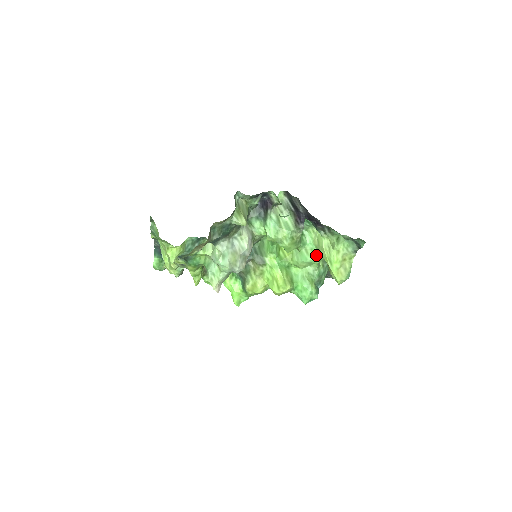
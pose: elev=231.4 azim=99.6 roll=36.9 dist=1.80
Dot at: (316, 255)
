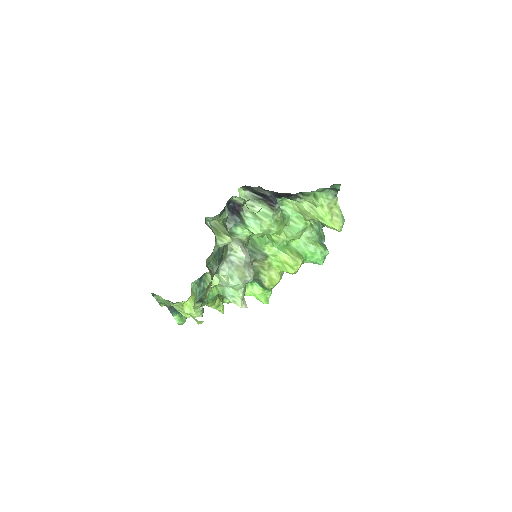
Dot at: (304, 220)
